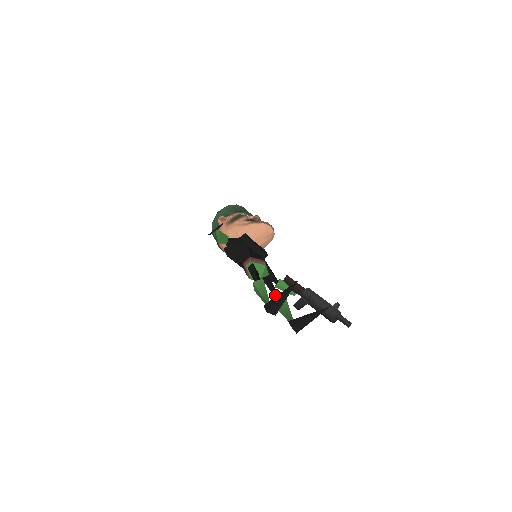
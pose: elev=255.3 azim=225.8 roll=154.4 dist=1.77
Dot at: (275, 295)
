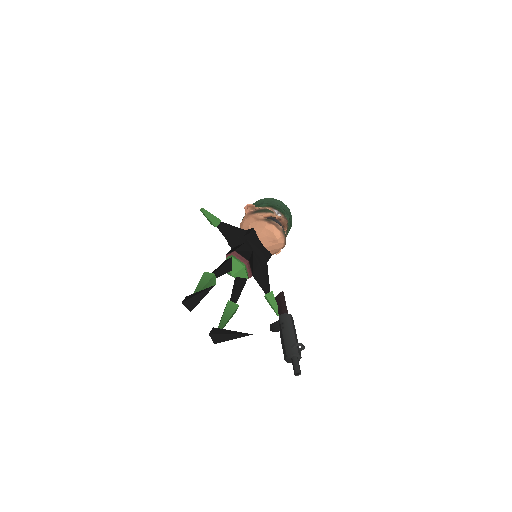
Dot at: (231, 298)
